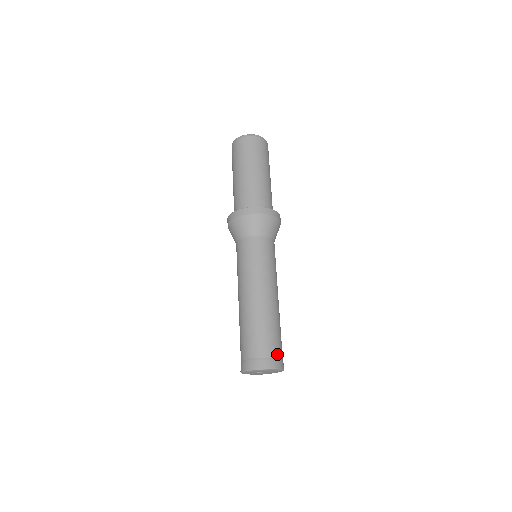
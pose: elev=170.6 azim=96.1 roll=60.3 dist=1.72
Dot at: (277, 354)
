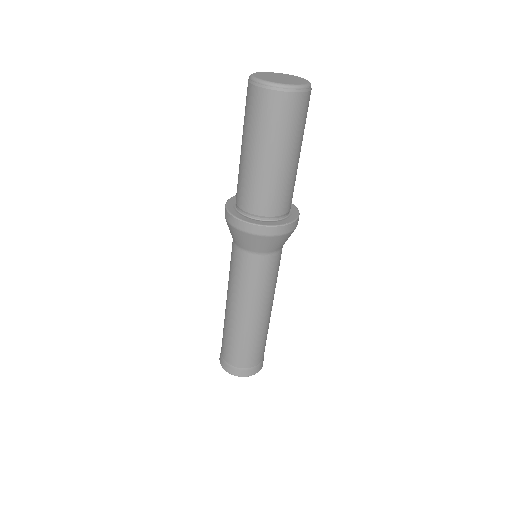
Dot at: (263, 356)
